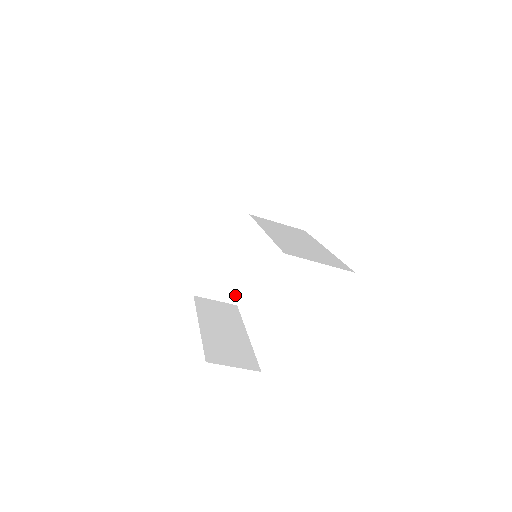
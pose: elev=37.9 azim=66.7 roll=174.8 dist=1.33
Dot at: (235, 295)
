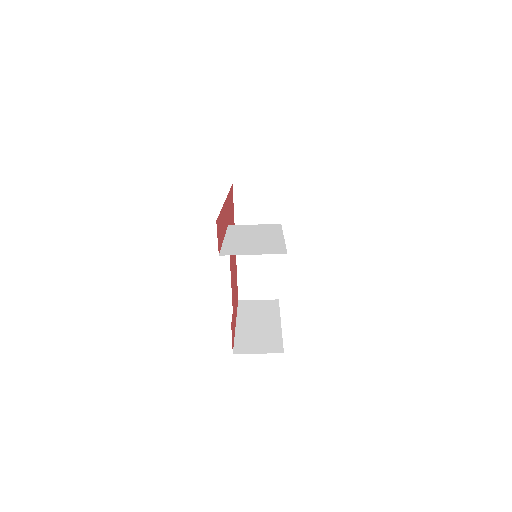
Dot at: (273, 291)
